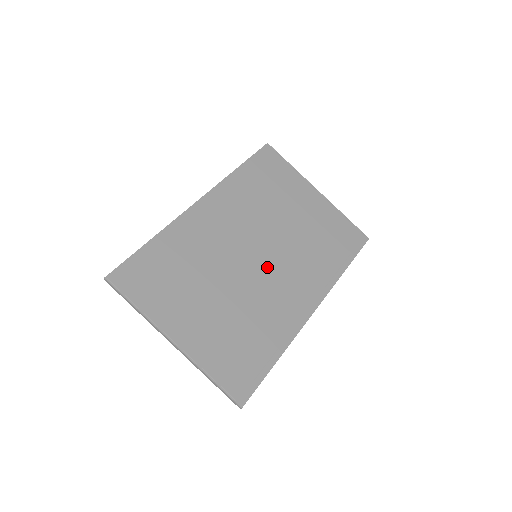
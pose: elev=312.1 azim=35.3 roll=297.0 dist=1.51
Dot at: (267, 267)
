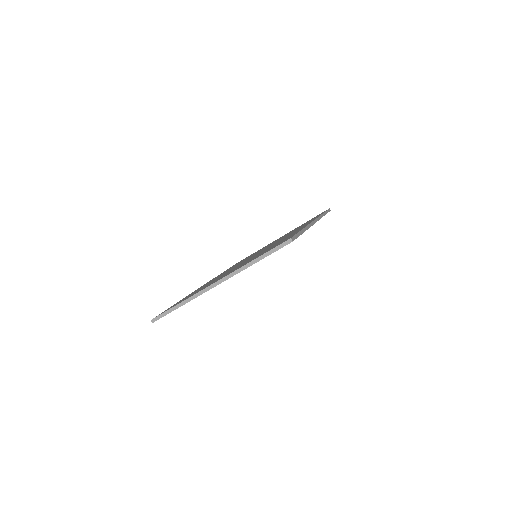
Dot at: occluded
